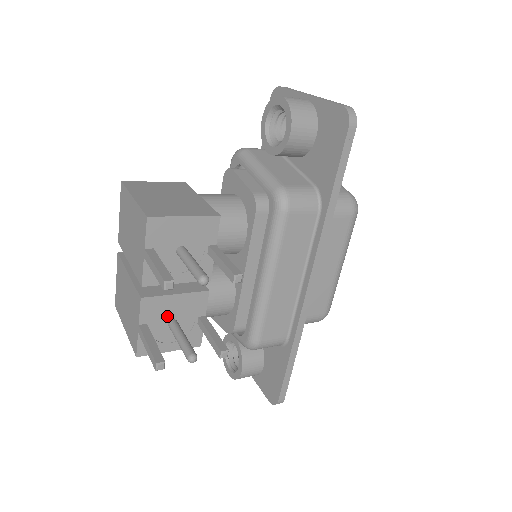
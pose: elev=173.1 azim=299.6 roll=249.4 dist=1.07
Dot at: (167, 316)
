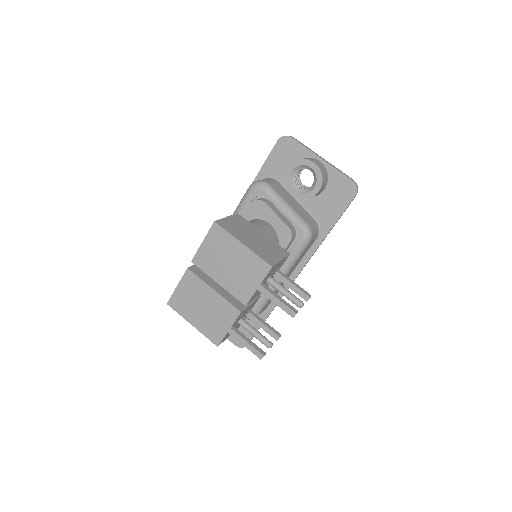
Dot at: (241, 317)
